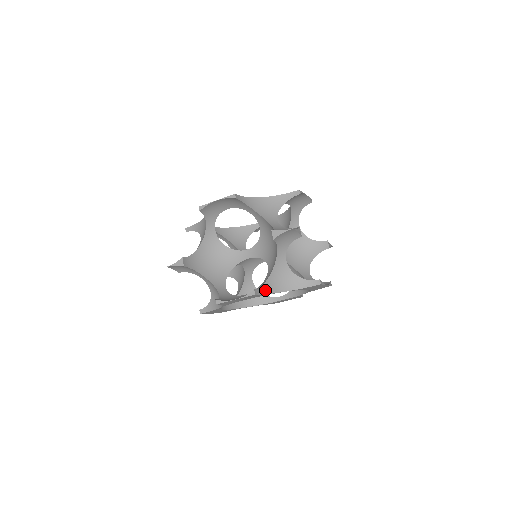
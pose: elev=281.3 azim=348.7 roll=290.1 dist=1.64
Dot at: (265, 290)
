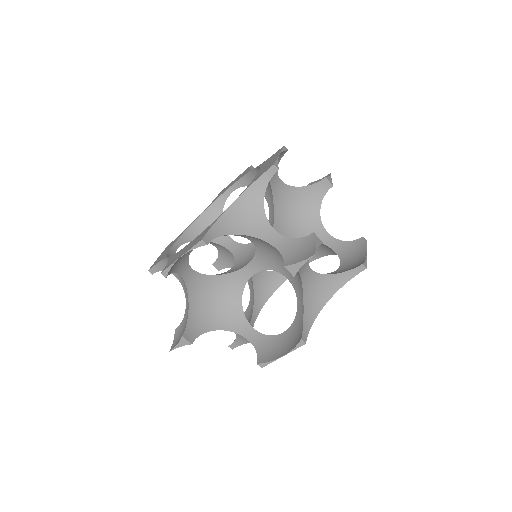
Dot at: (308, 321)
